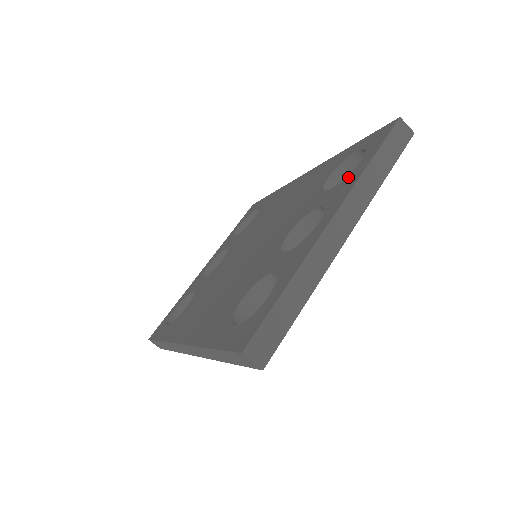
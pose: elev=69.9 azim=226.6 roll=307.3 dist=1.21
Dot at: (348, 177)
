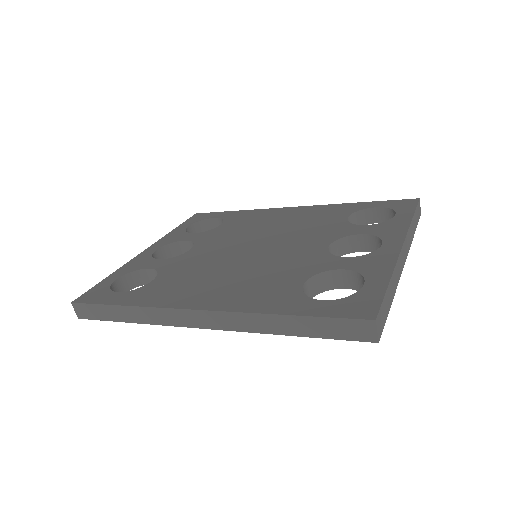
Dot at: (389, 222)
